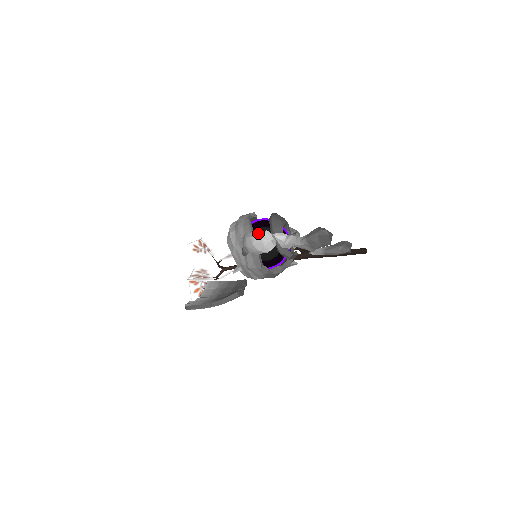
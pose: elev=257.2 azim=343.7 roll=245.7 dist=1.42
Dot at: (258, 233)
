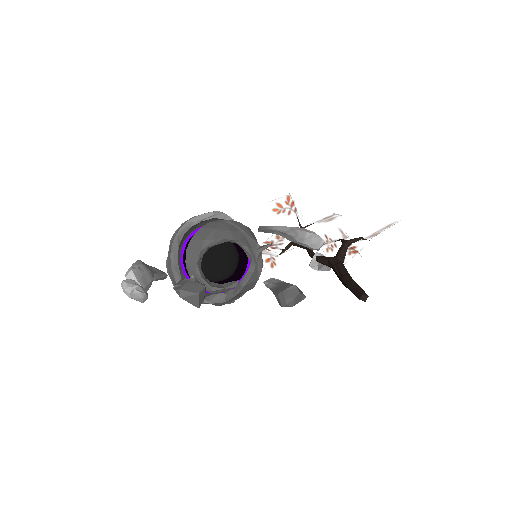
Dot at: (128, 269)
